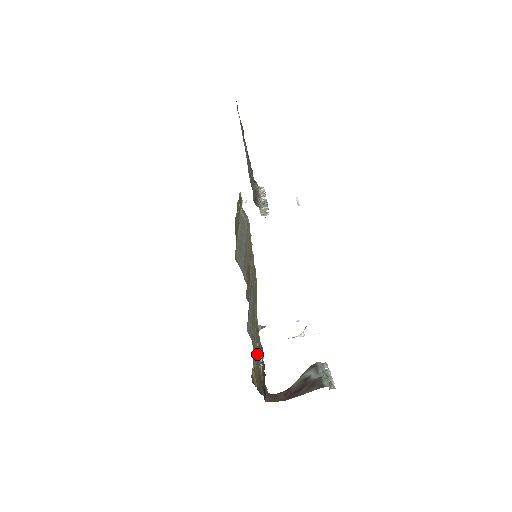
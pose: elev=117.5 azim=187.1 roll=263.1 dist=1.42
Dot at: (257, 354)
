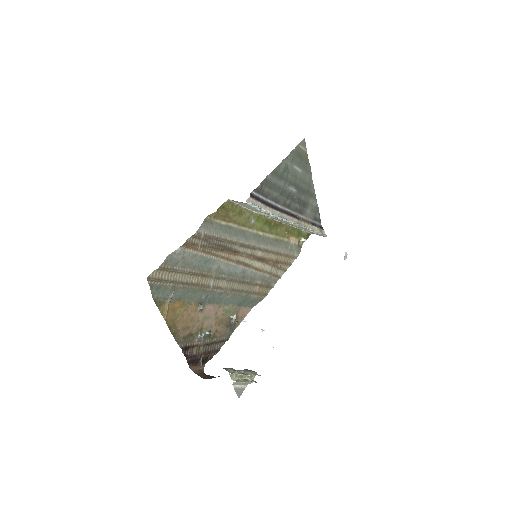
Dot at: (203, 322)
